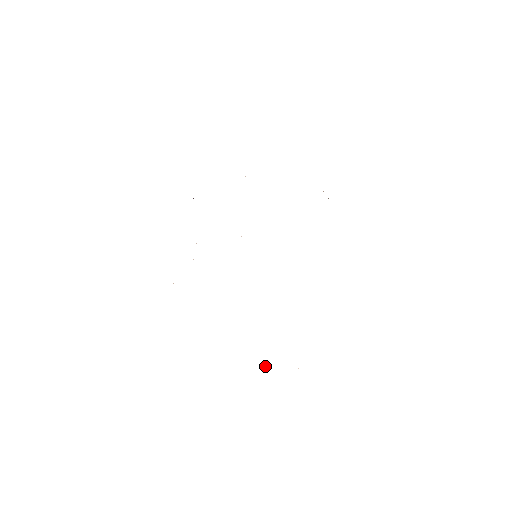
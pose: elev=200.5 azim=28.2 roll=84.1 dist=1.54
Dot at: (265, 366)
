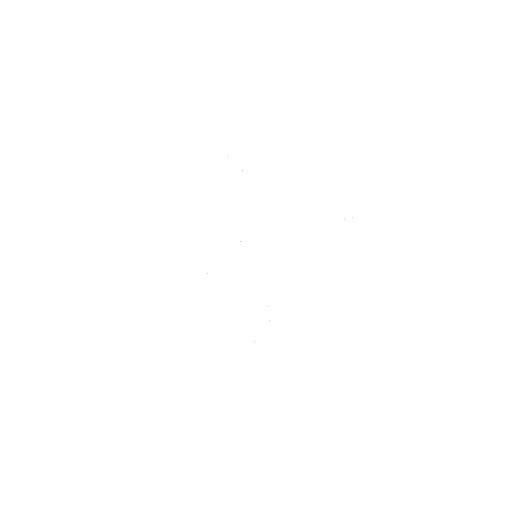
Dot at: occluded
